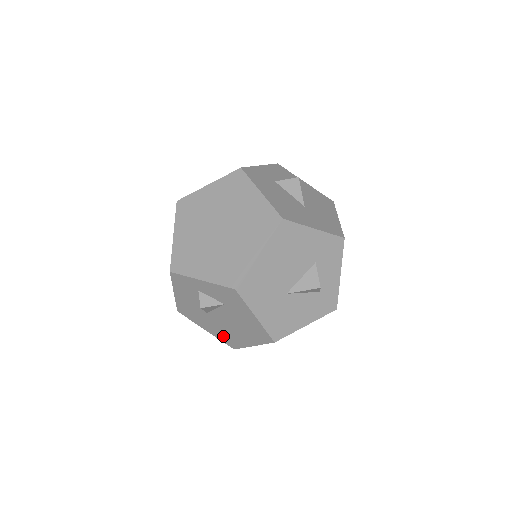
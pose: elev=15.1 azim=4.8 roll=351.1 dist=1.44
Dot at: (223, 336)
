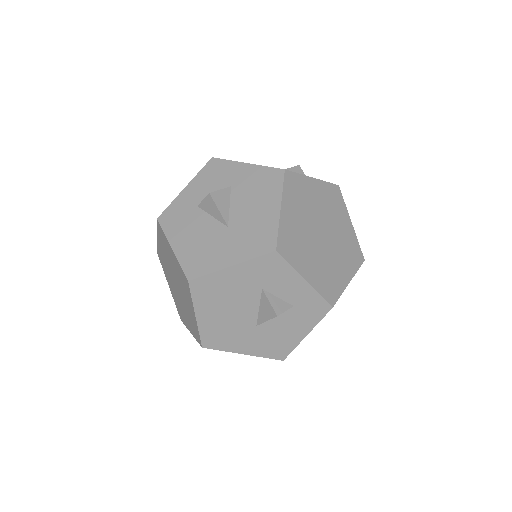
Dot at: occluded
